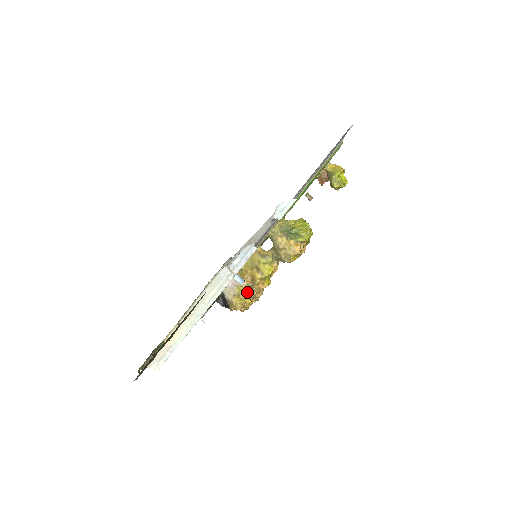
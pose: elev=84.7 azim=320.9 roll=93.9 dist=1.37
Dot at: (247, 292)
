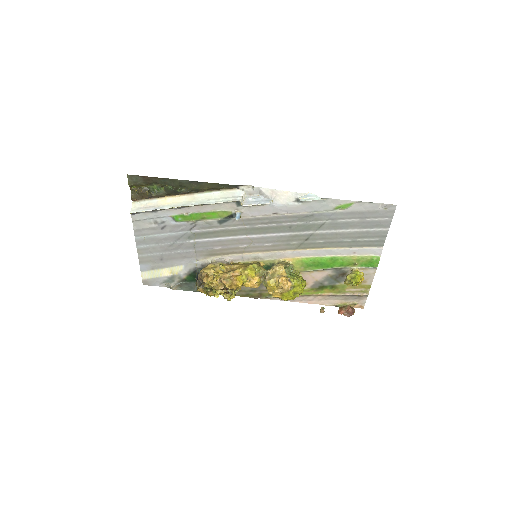
Dot at: (222, 271)
